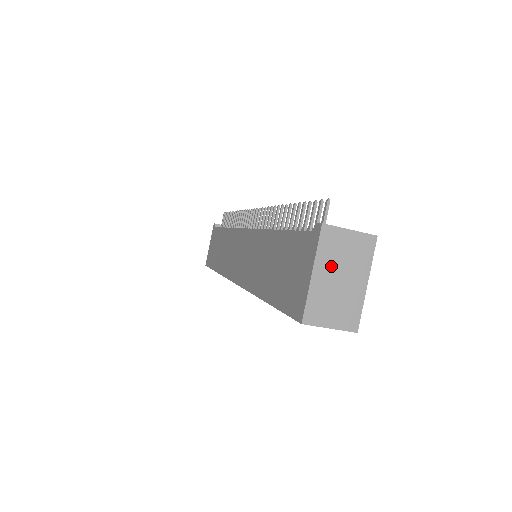
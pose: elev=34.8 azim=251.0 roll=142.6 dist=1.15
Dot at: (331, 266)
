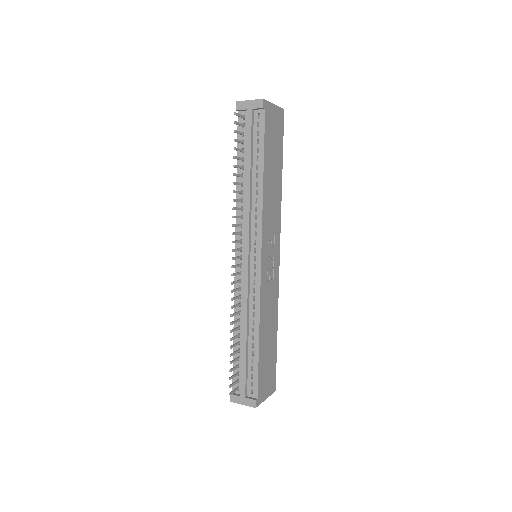
Dot at: occluded
